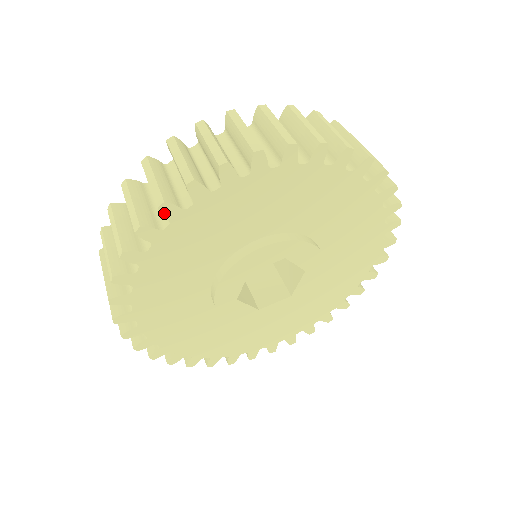
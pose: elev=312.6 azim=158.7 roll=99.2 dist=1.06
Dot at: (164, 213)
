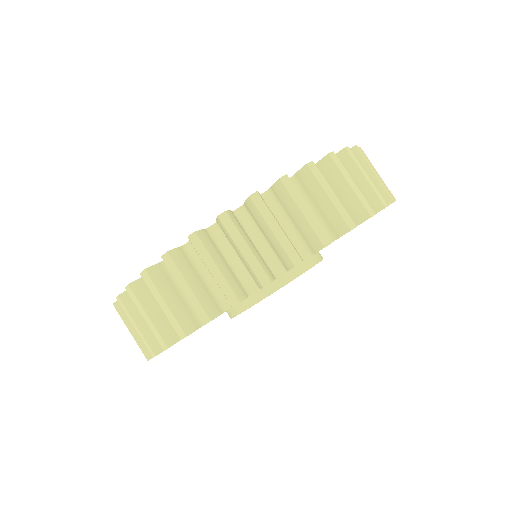
Dot at: occluded
